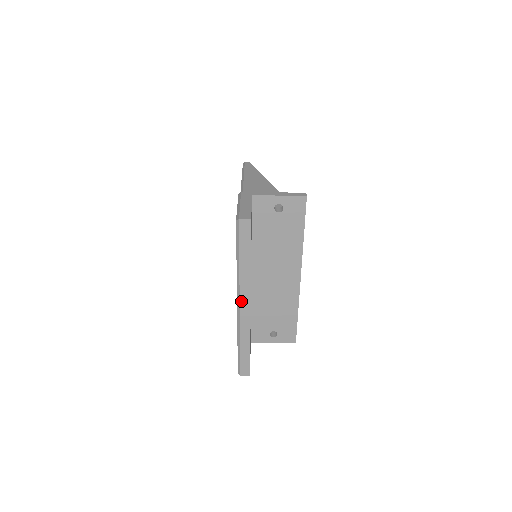
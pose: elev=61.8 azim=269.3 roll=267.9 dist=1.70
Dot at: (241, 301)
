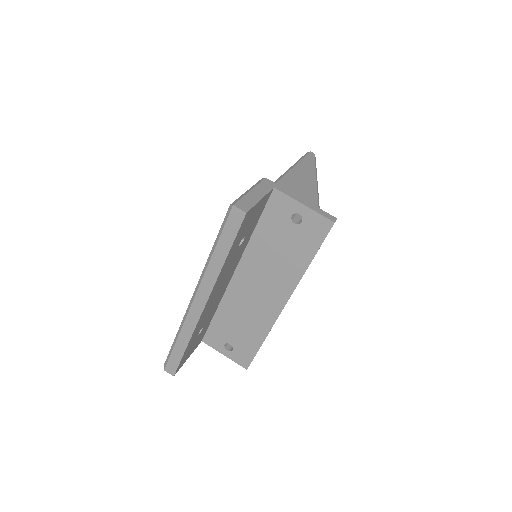
Dot at: (197, 296)
